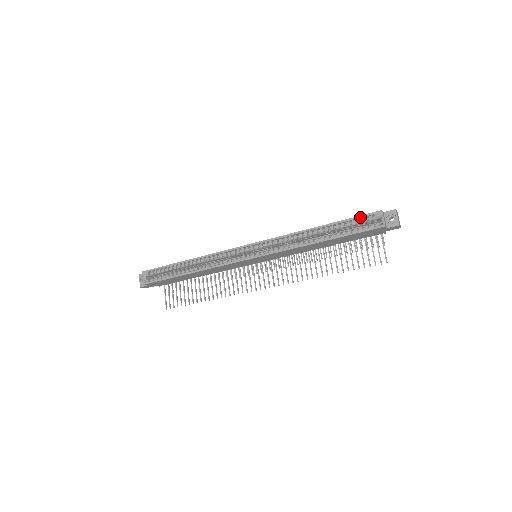
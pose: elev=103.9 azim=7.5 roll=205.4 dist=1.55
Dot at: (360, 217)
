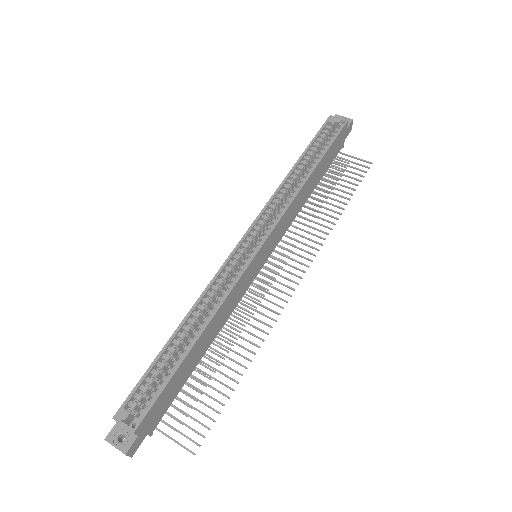
Dot at: (320, 131)
